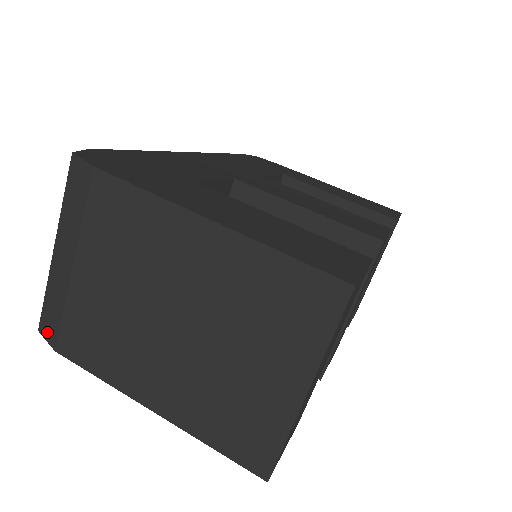
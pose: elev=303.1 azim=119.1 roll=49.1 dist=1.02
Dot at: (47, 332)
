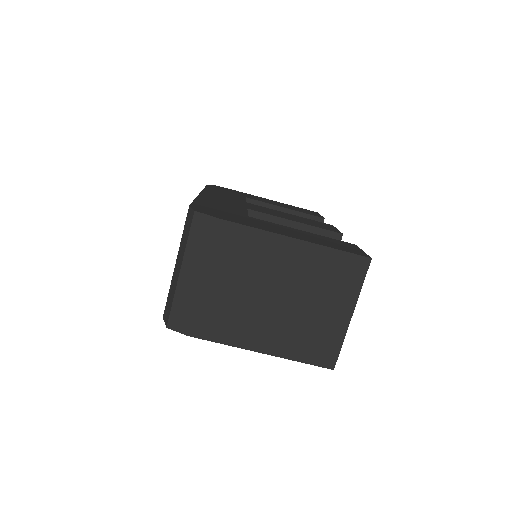
Dot at: (178, 326)
